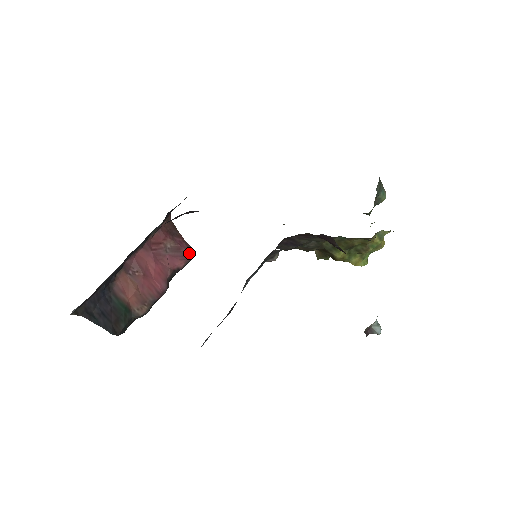
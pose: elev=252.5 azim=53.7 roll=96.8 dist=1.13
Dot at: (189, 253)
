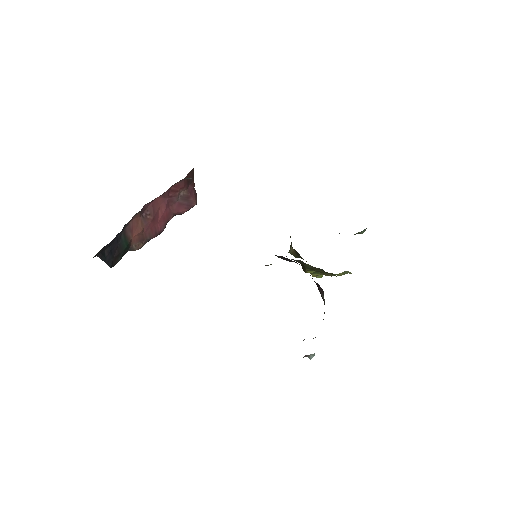
Dot at: (194, 202)
